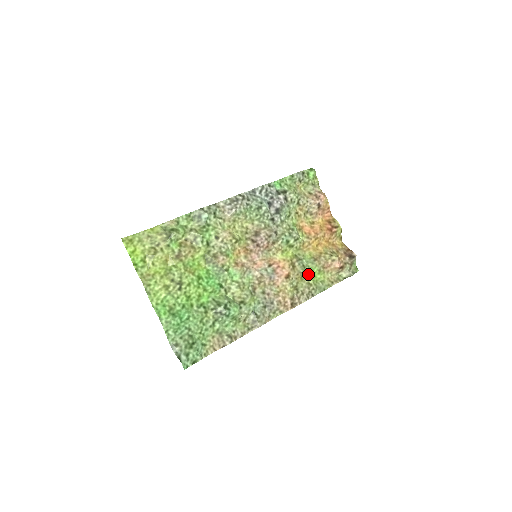
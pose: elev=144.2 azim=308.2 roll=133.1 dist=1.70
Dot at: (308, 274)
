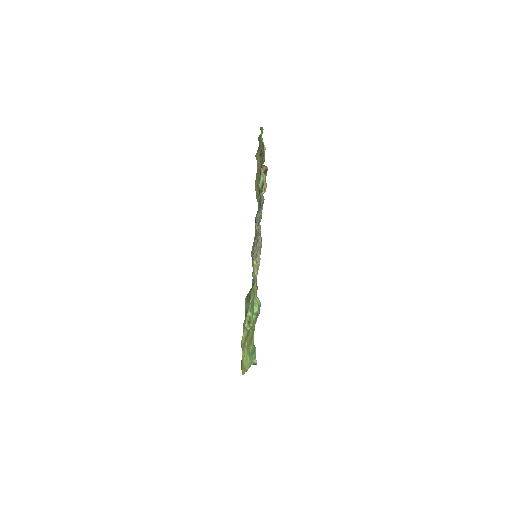
Dot at: occluded
